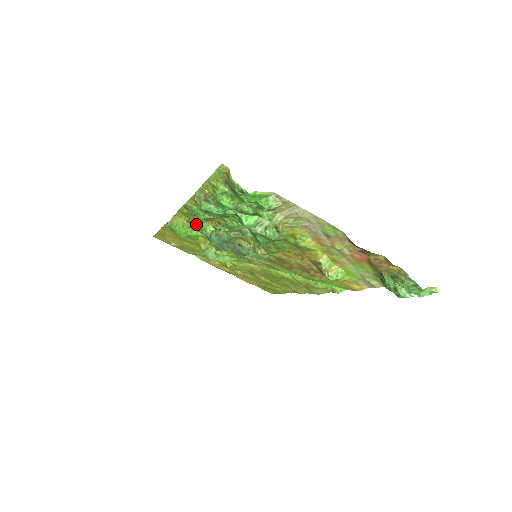
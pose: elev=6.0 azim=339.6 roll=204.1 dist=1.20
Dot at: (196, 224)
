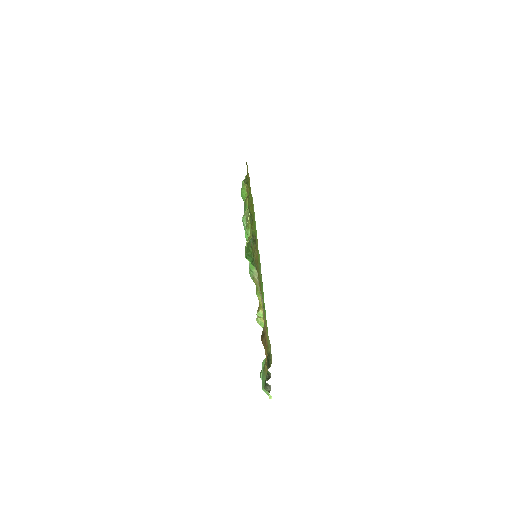
Dot at: occluded
